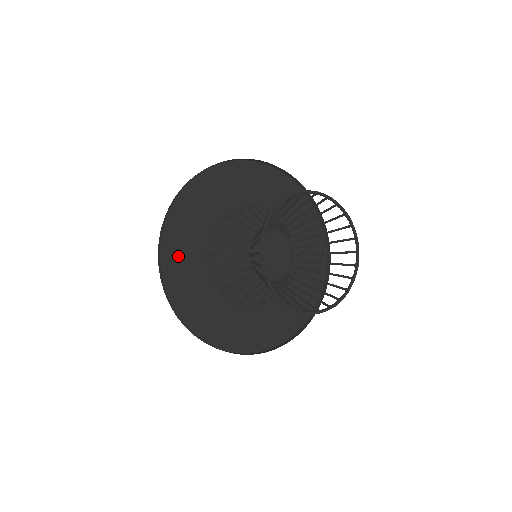
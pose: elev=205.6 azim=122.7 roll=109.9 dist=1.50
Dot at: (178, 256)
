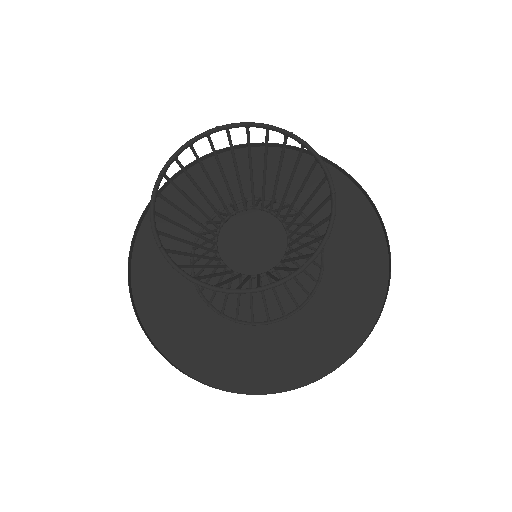
Dot at: (157, 291)
